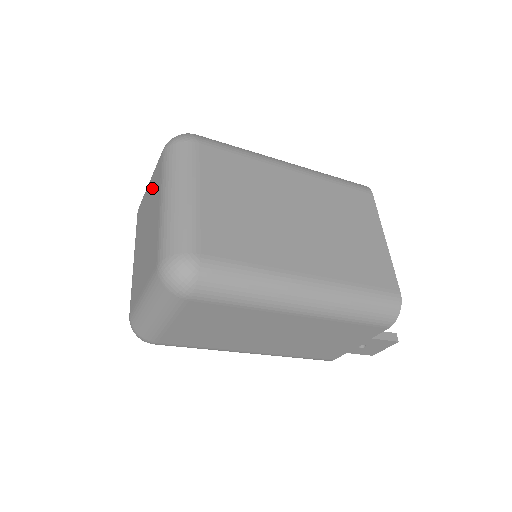
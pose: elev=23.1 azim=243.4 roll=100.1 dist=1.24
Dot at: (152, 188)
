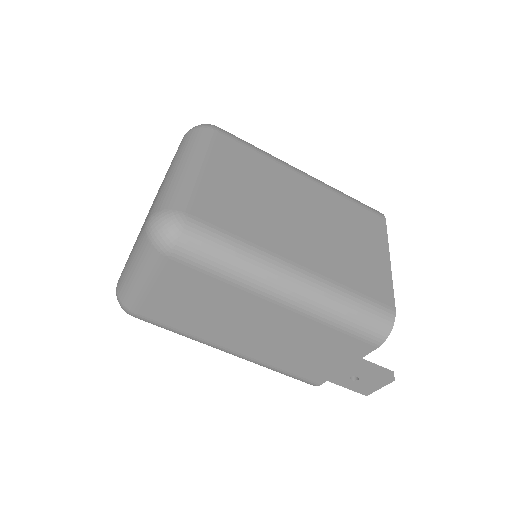
Dot at: occluded
